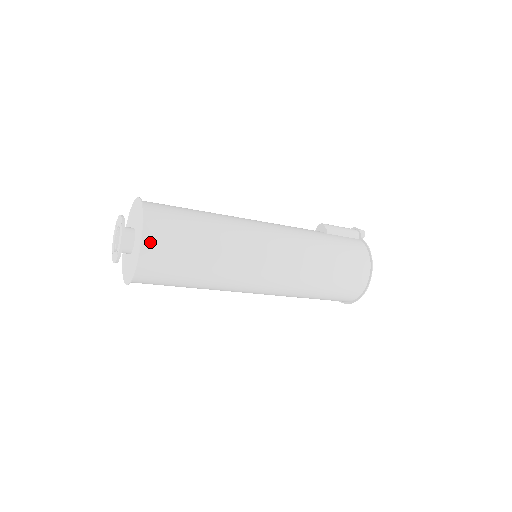
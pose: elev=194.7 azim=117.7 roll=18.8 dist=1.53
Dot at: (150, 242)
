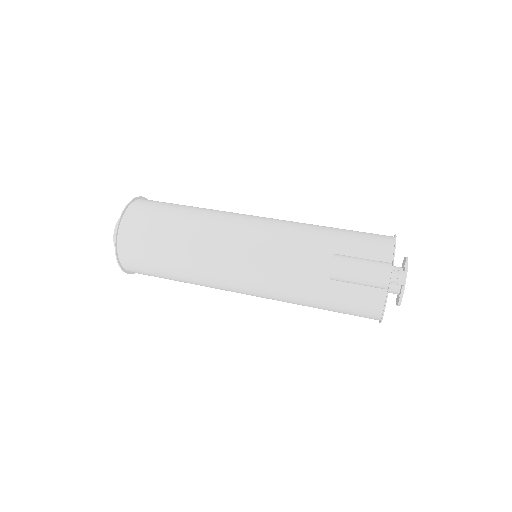
Dot at: occluded
